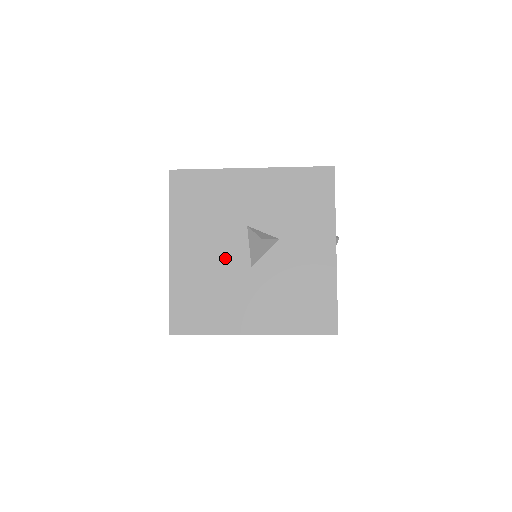
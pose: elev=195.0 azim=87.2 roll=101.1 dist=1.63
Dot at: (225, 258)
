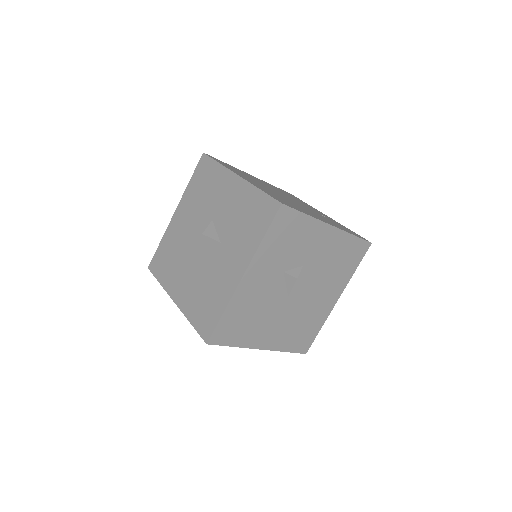
Dot at: (191, 236)
